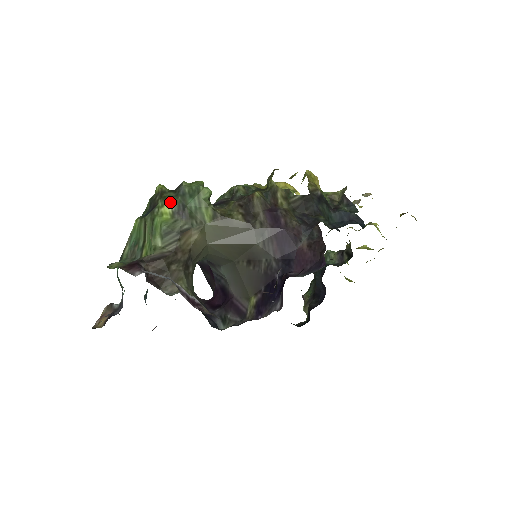
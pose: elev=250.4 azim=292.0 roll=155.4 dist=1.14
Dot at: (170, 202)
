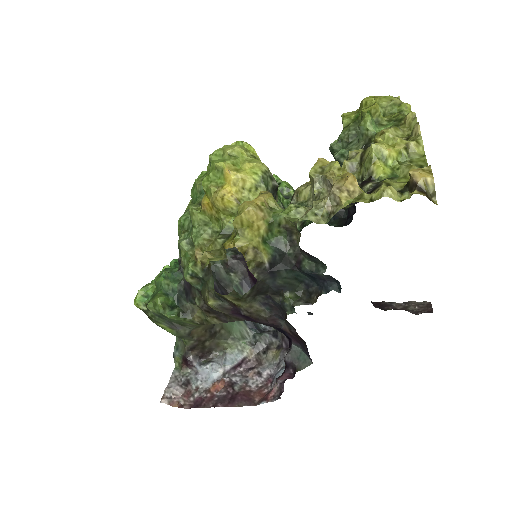
Dot at: (158, 322)
